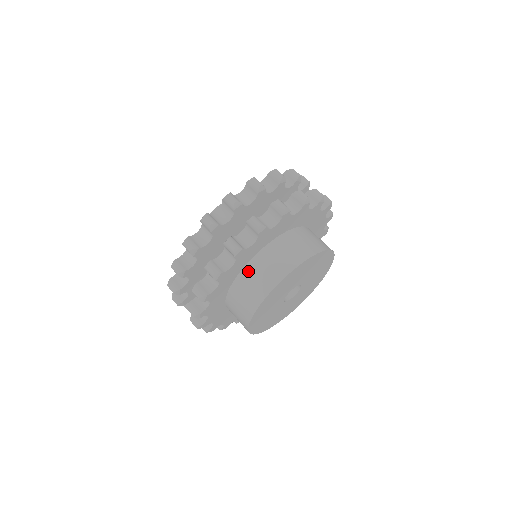
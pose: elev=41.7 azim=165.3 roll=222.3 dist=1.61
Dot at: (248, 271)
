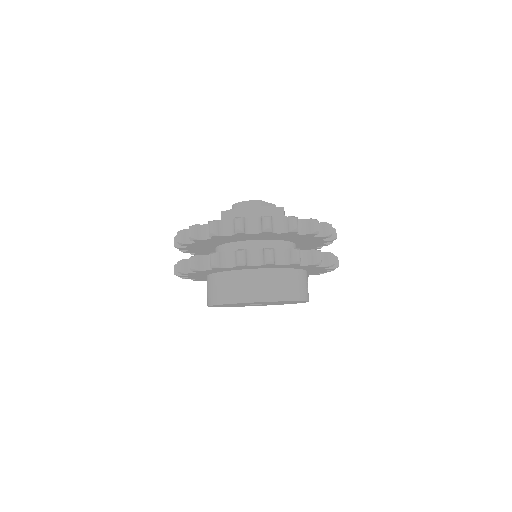
Dot at: occluded
